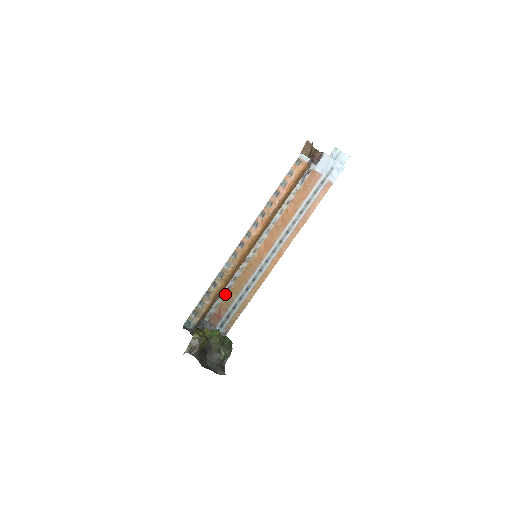
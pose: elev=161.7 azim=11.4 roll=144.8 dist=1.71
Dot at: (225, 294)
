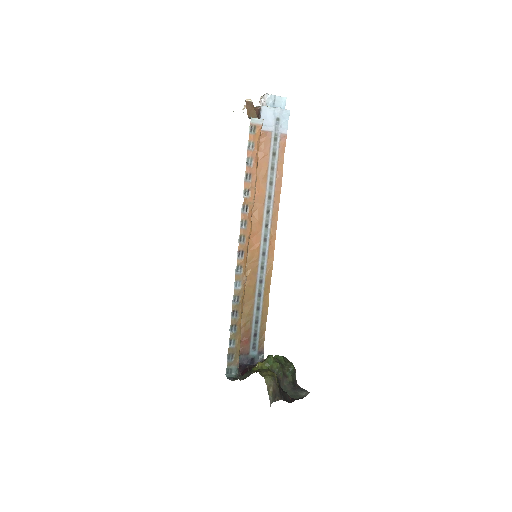
Dot at: occluded
